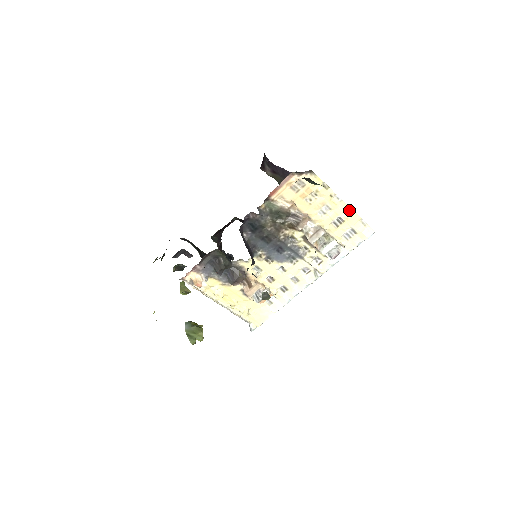
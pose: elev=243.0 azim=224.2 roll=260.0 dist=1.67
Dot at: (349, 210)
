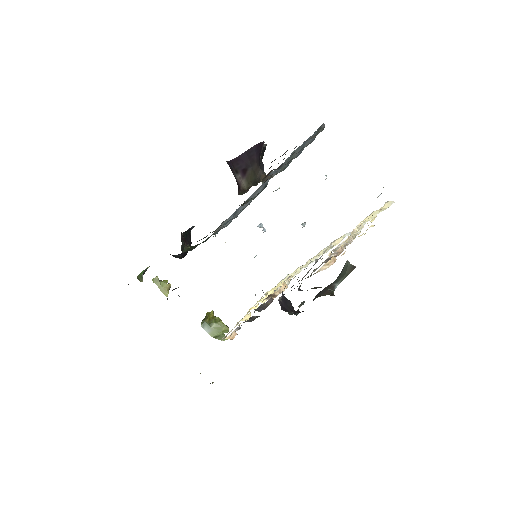
Dot at: occluded
